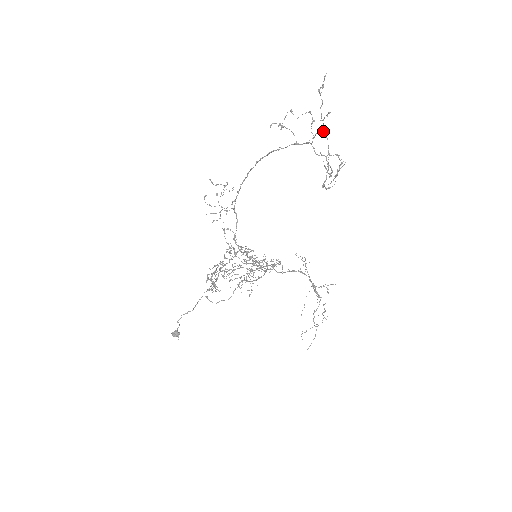
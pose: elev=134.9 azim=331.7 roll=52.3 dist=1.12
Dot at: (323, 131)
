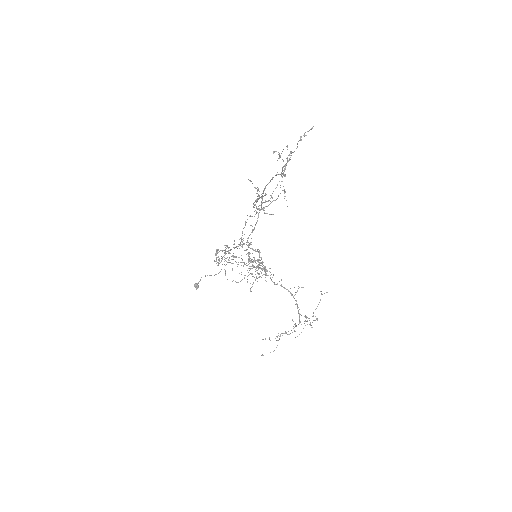
Dot at: (284, 169)
